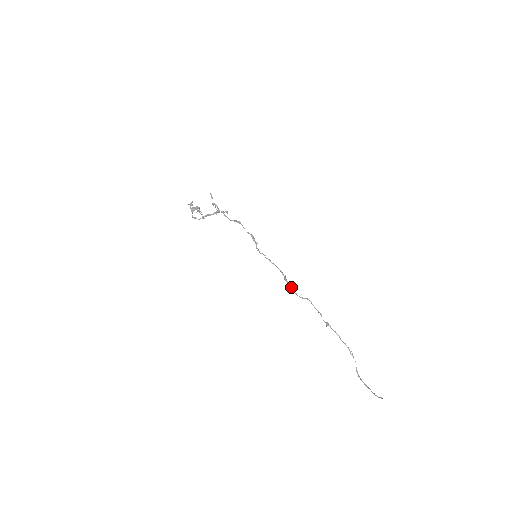
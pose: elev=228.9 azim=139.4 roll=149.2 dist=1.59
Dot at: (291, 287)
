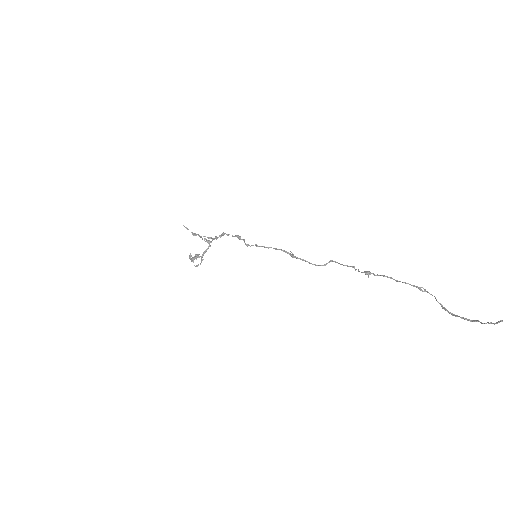
Dot at: occluded
